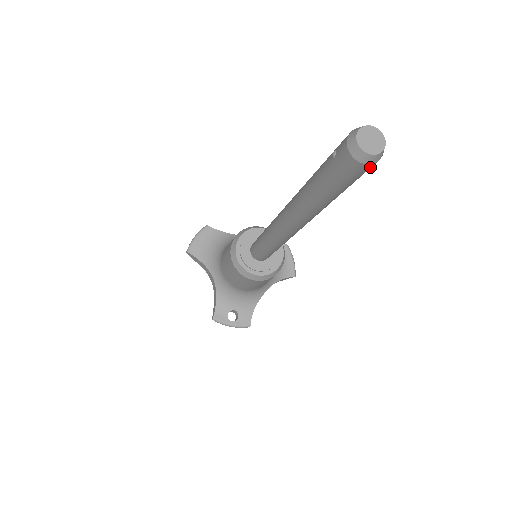
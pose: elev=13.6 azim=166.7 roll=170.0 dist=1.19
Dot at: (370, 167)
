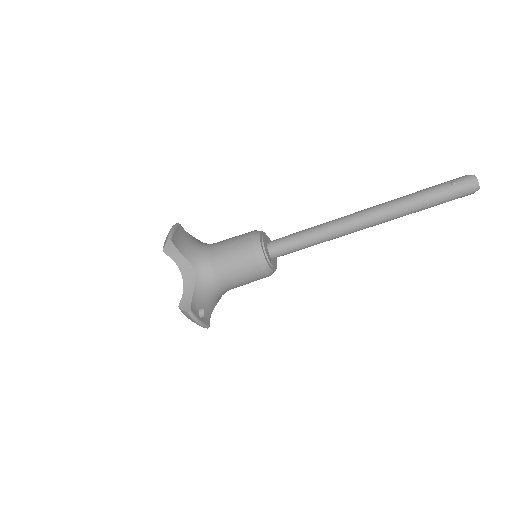
Dot at: (467, 195)
